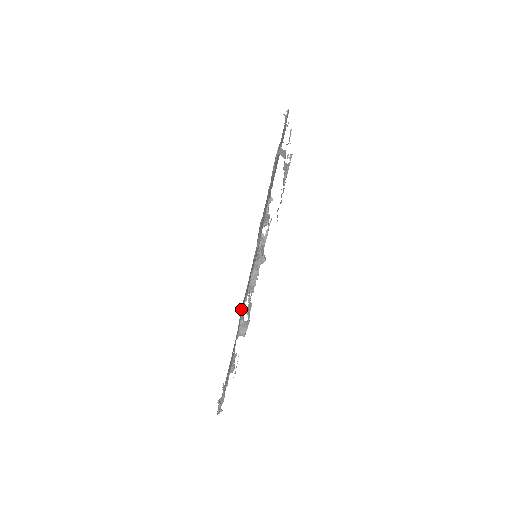
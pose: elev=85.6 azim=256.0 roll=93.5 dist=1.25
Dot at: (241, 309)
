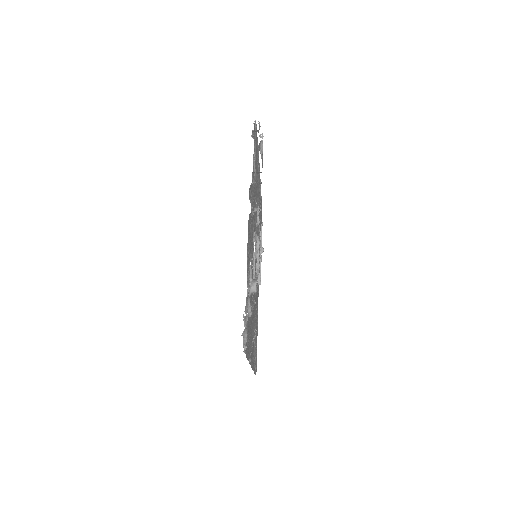
Dot at: occluded
